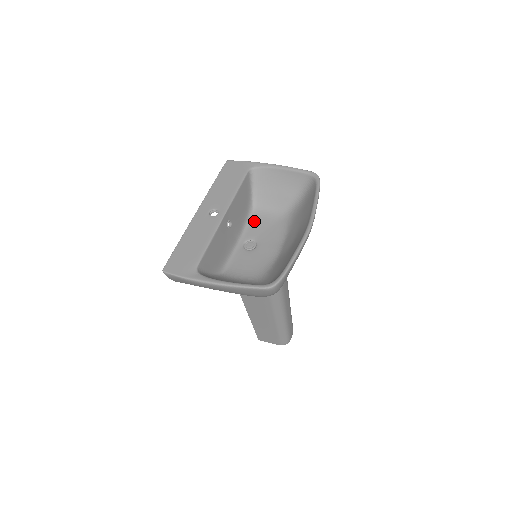
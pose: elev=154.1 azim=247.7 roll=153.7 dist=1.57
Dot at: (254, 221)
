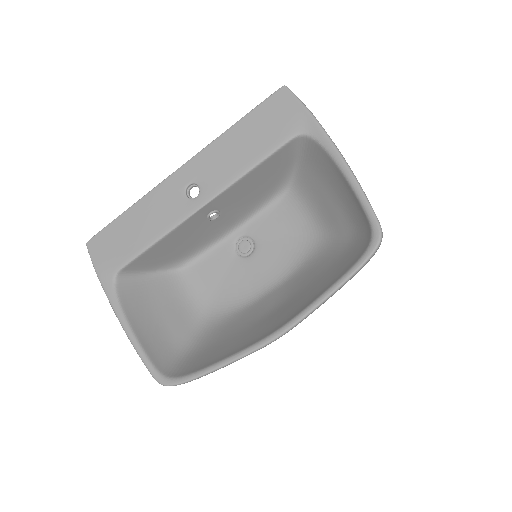
Dot at: (277, 209)
